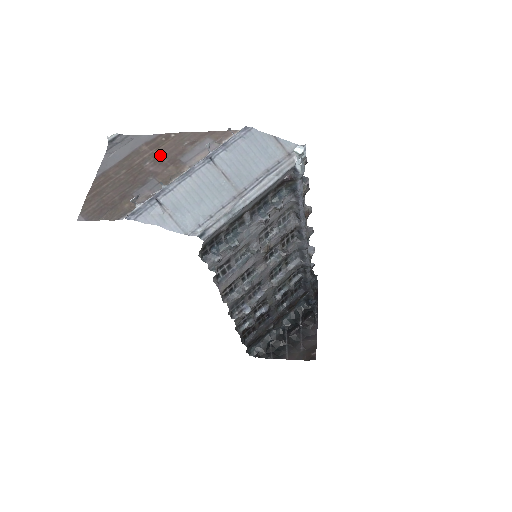
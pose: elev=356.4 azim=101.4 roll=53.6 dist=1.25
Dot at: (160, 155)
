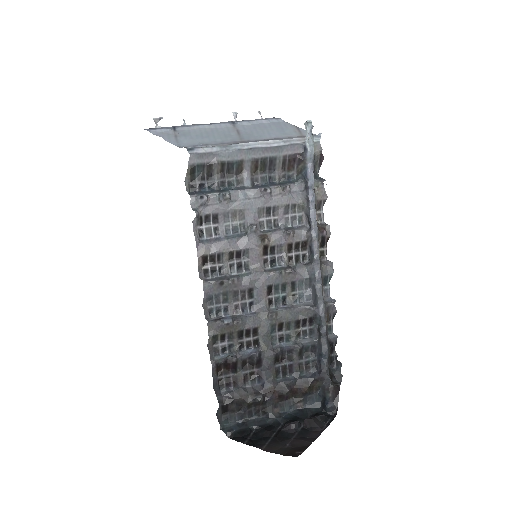
Dot at: occluded
